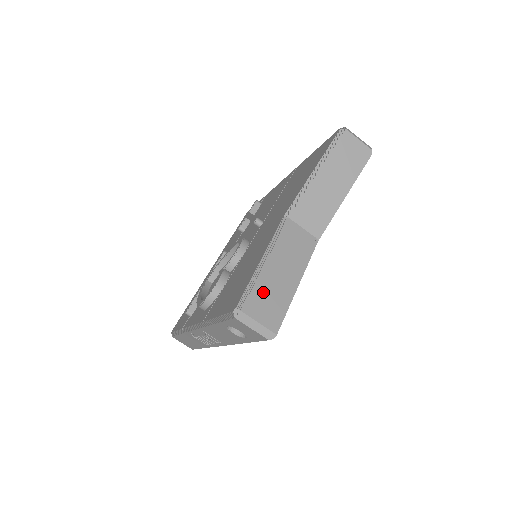
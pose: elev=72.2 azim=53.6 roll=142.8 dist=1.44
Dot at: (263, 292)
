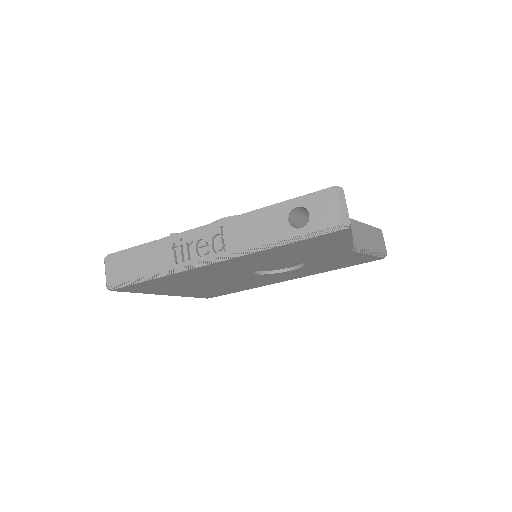
Dot at: occluded
